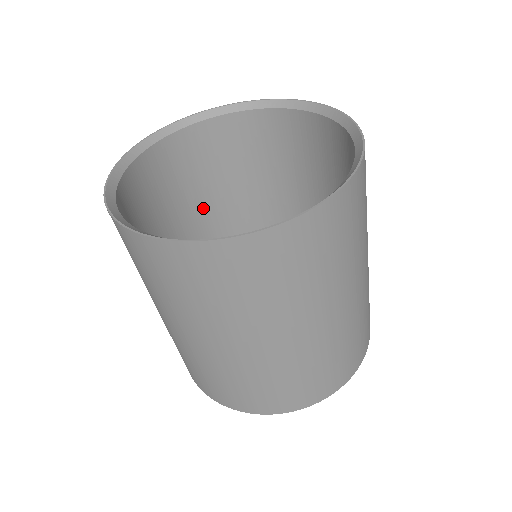
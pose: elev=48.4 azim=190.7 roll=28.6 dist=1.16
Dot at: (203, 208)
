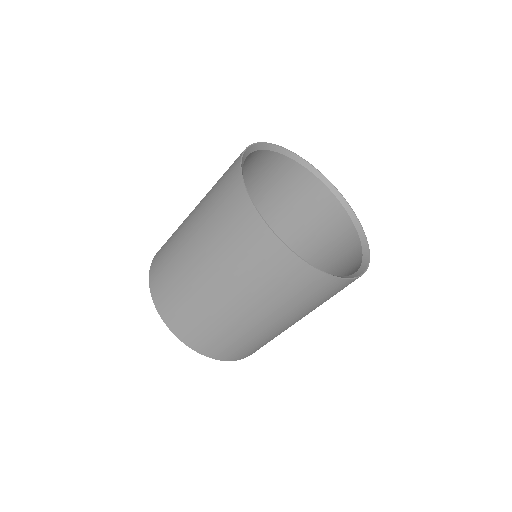
Dot at: occluded
